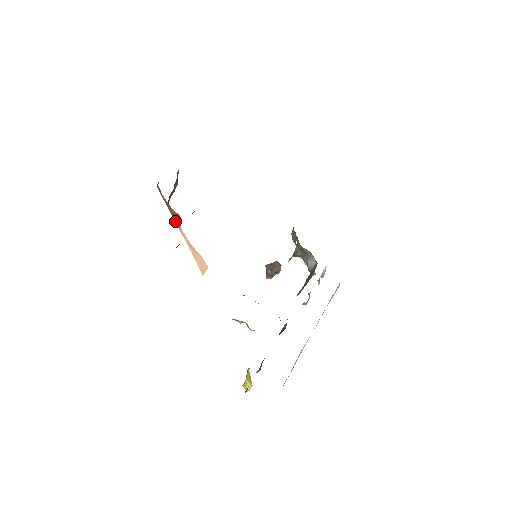
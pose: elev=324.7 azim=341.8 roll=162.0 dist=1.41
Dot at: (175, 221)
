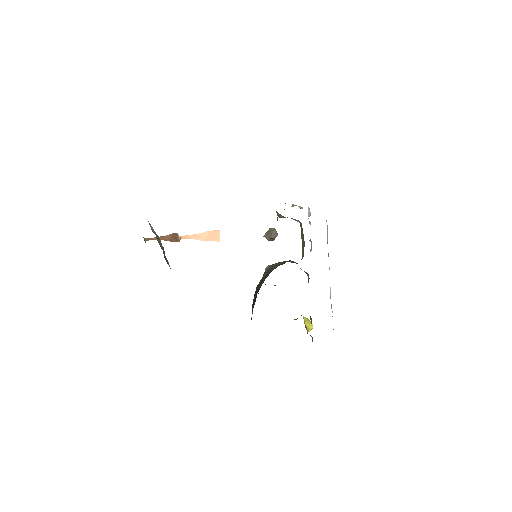
Dot at: (175, 241)
